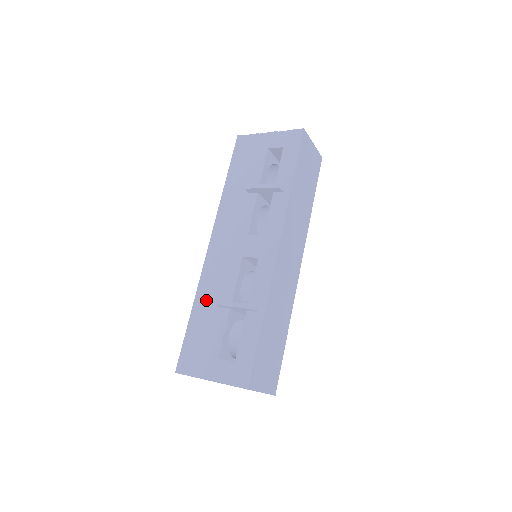
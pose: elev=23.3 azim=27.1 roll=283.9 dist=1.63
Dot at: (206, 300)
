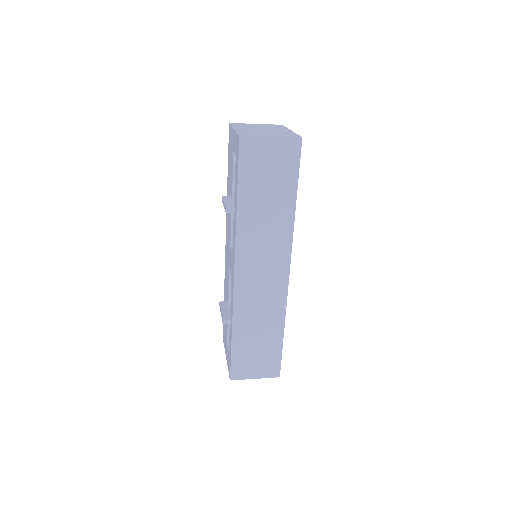
Dot at: (225, 293)
